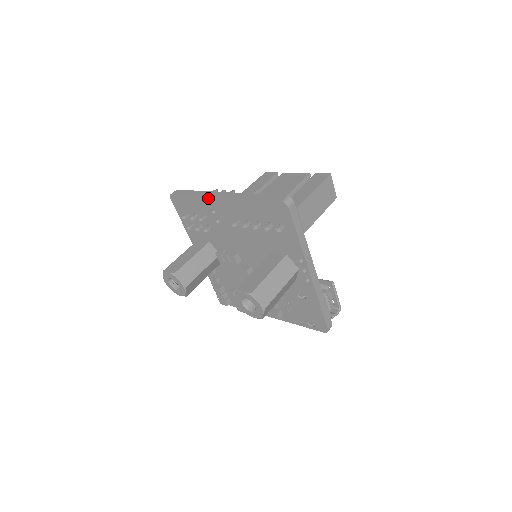
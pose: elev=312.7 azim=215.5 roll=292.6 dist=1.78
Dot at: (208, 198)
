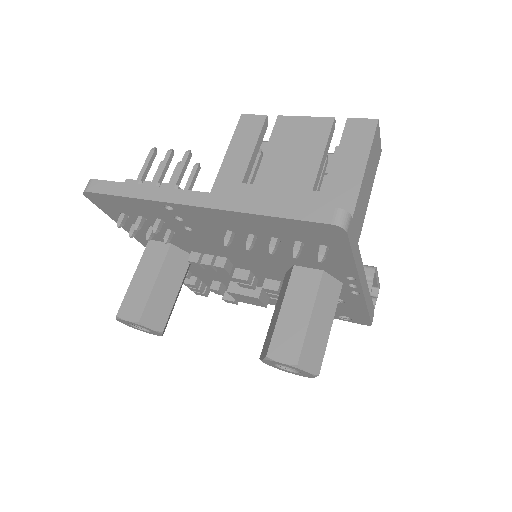
Dot at: (166, 204)
